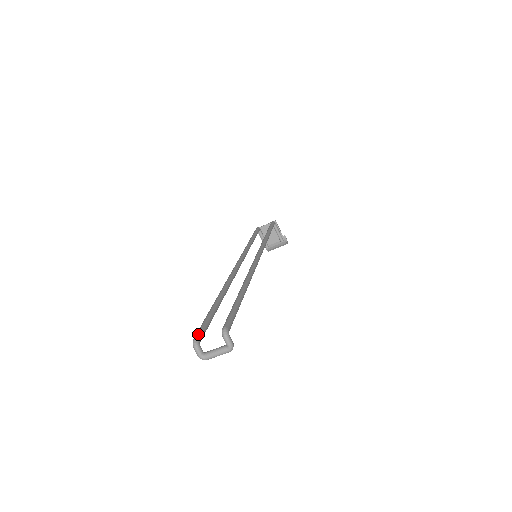
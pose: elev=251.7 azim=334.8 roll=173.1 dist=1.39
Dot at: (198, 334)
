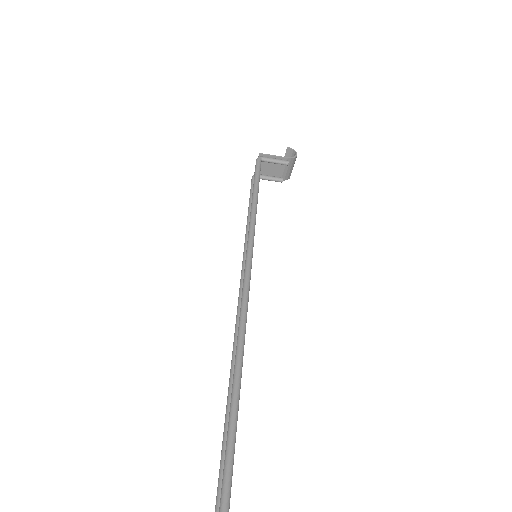
Dot at: out of frame
